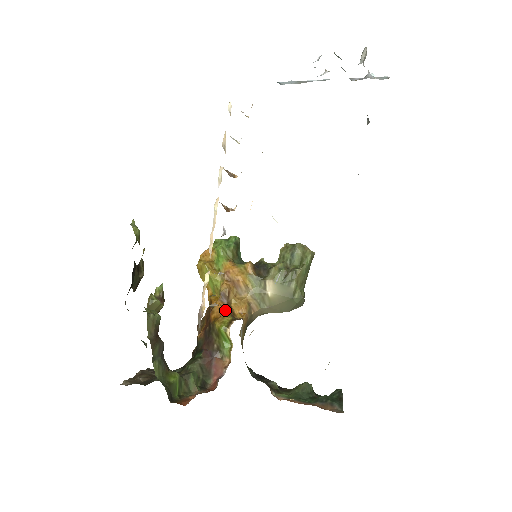
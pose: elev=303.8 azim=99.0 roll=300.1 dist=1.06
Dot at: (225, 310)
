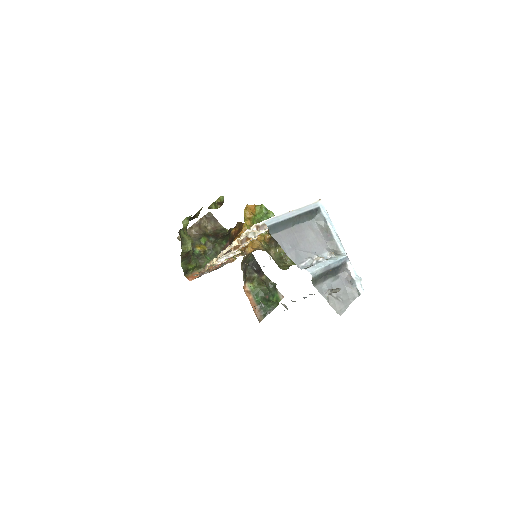
Dot at: occluded
